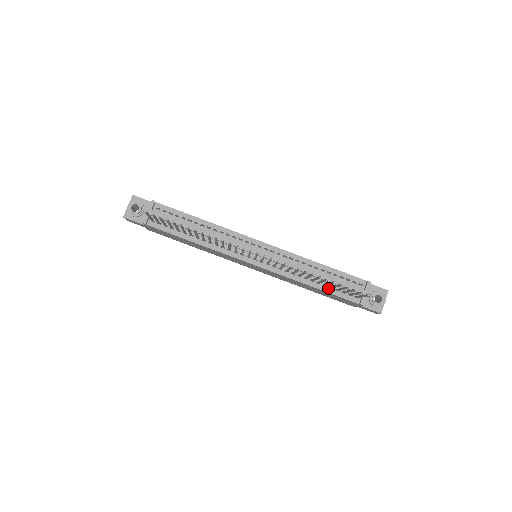
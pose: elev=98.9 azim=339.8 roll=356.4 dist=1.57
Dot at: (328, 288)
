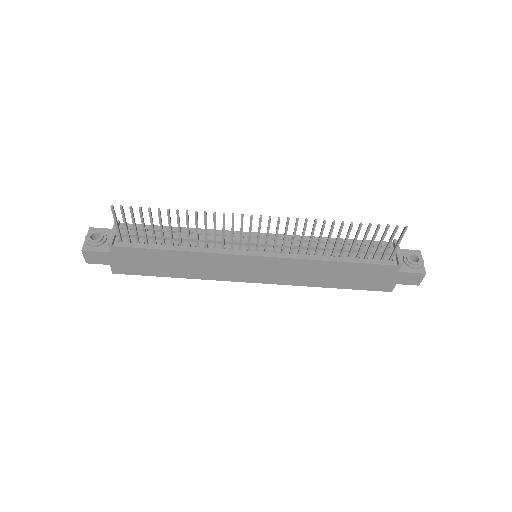
Dot at: (354, 258)
